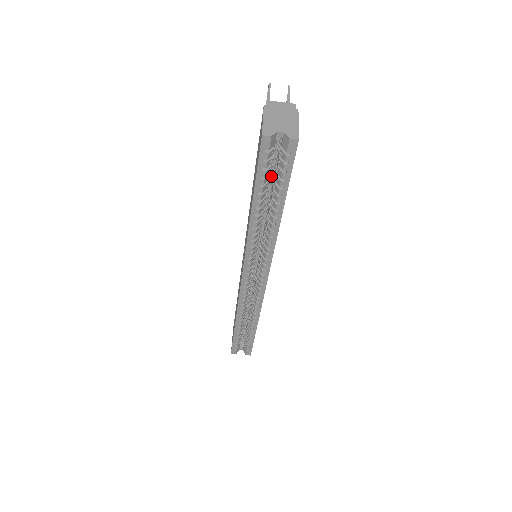
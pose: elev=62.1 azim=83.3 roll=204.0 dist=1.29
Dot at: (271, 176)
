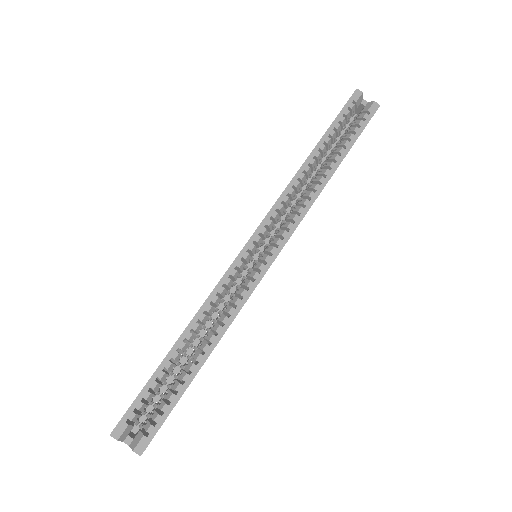
Dot at: (328, 154)
